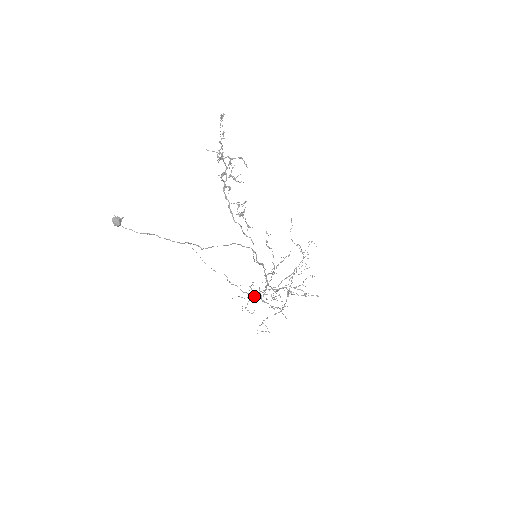
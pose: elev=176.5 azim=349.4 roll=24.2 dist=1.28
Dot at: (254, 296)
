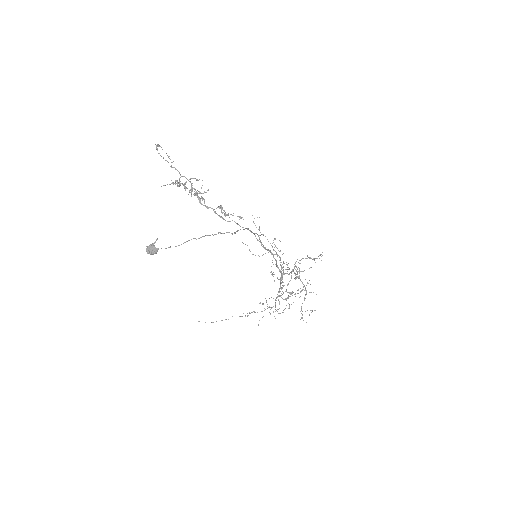
Dot at: occluded
